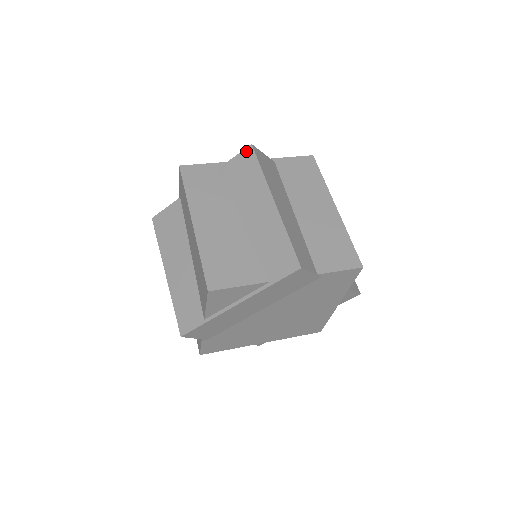
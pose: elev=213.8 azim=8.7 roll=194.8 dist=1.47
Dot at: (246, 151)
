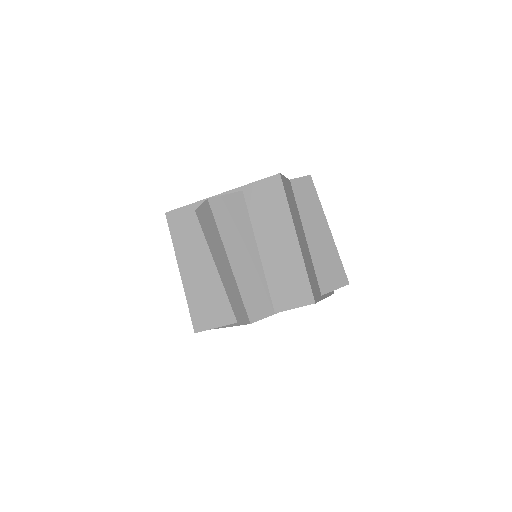
Dot at: (206, 204)
